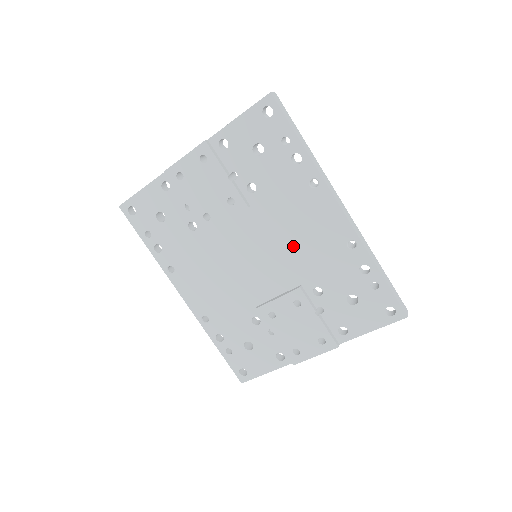
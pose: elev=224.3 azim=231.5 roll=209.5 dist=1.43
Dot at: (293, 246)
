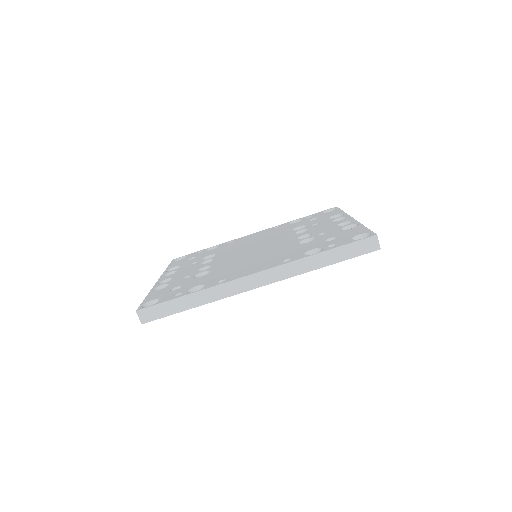
Dot at: occluded
